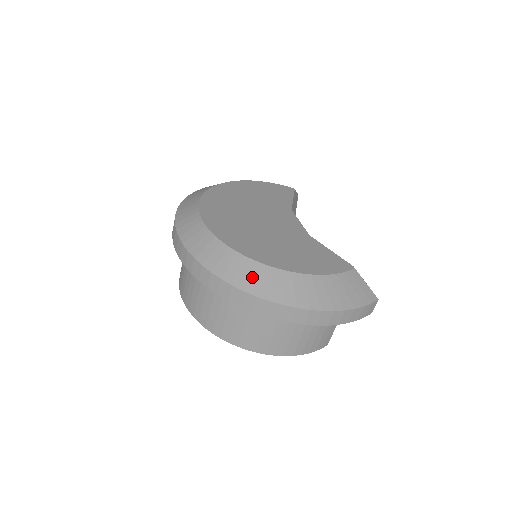
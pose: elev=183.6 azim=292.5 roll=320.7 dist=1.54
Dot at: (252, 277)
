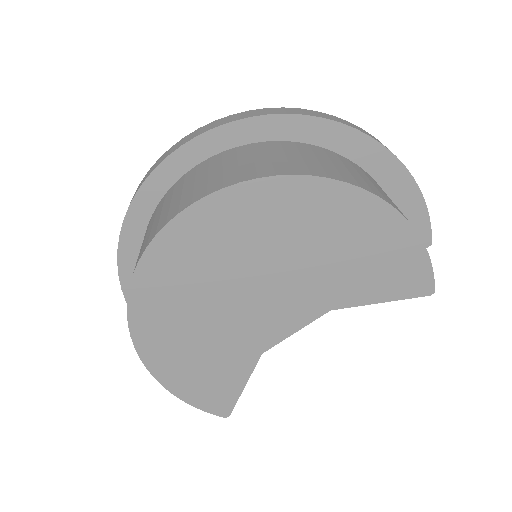
Dot at: occluded
